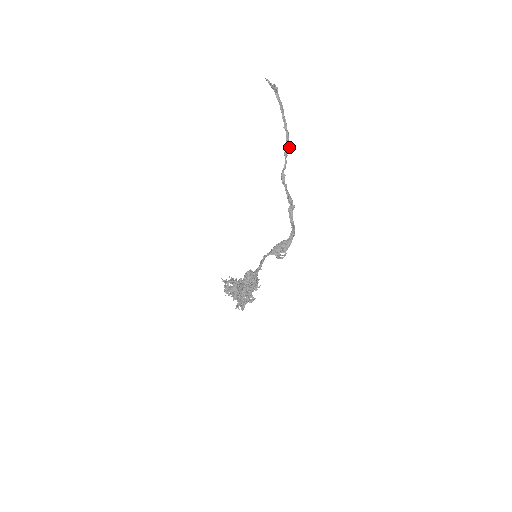
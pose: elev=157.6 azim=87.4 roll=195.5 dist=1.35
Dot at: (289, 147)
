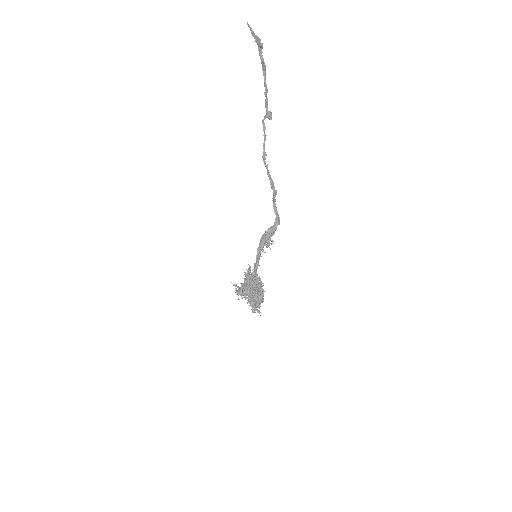
Dot at: (268, 118)
